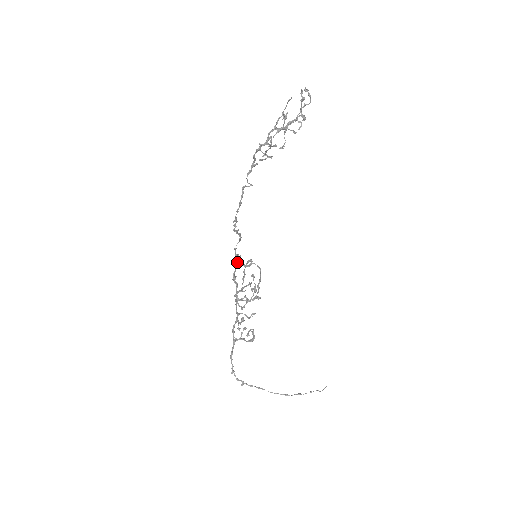
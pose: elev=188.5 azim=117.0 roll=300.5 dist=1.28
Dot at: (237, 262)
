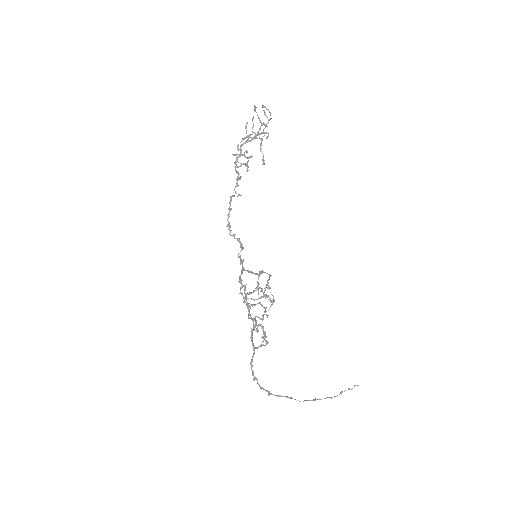
Dot at: (243, 268)
